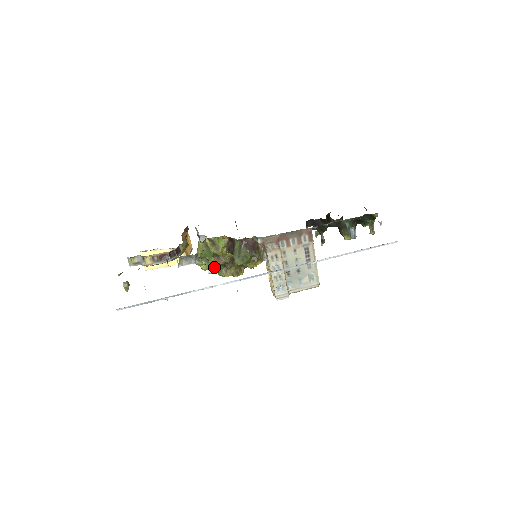
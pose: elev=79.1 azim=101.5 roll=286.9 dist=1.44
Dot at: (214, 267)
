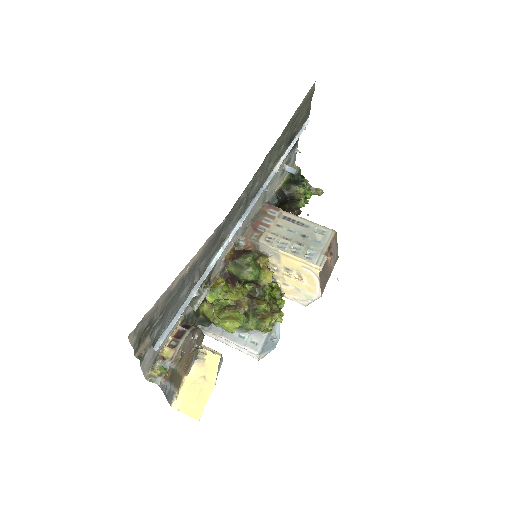
Dot at: (249, 328)
